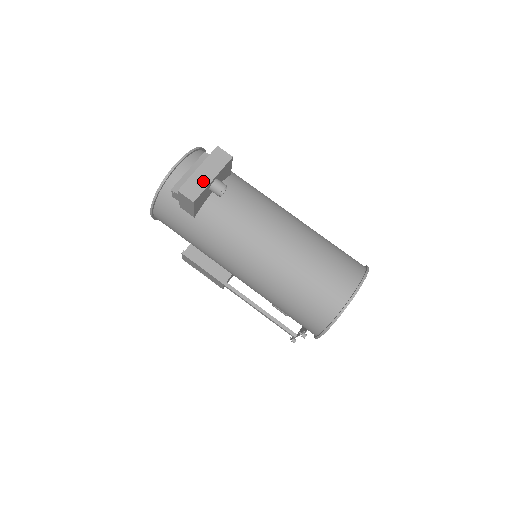
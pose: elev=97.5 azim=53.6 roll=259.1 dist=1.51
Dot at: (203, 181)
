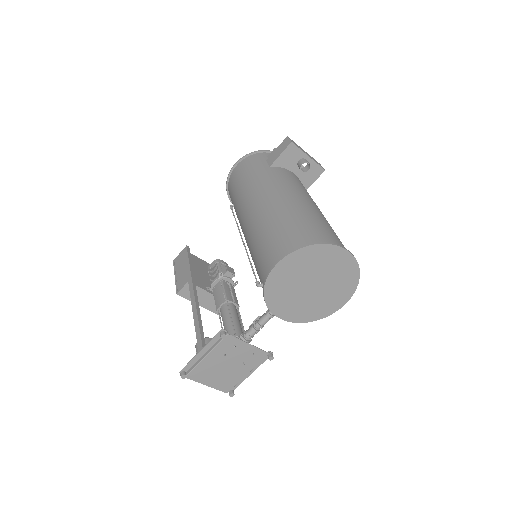
Dot at: (303, 151)
